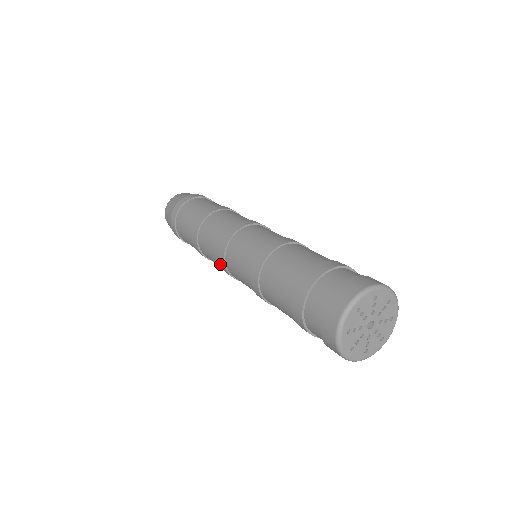
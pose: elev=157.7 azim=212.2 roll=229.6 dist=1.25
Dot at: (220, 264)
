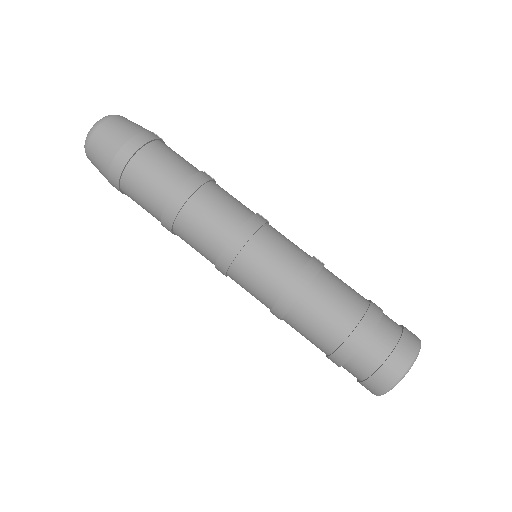
Dot at: (215, 267)
